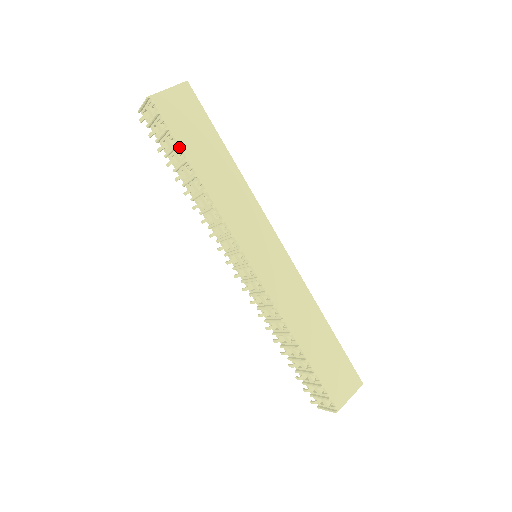
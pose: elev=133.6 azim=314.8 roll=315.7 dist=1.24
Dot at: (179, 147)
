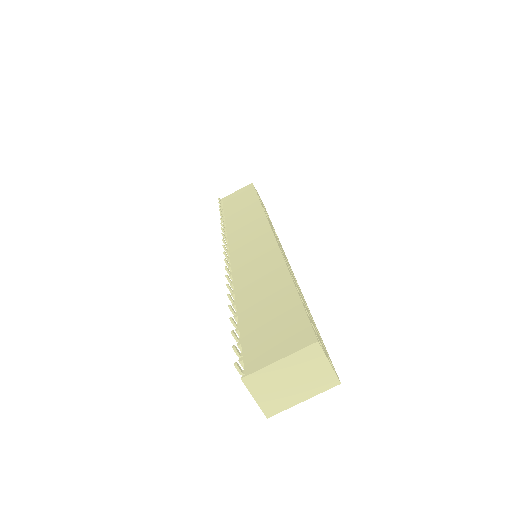
Dot at: occluded
